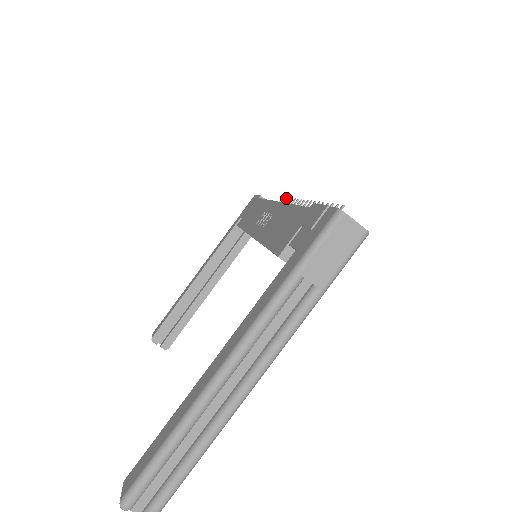
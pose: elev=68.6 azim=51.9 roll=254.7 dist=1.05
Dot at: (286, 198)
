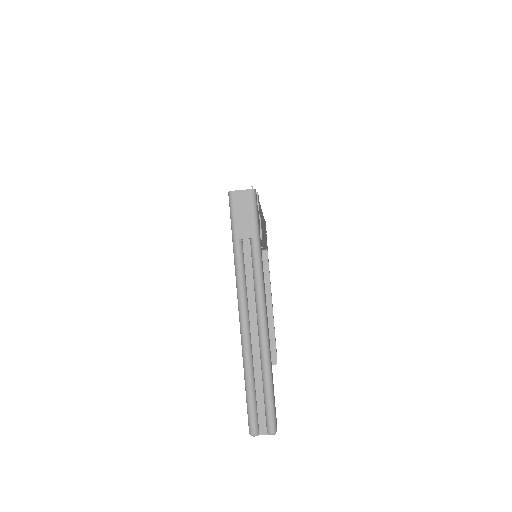
Dot at: occluded
